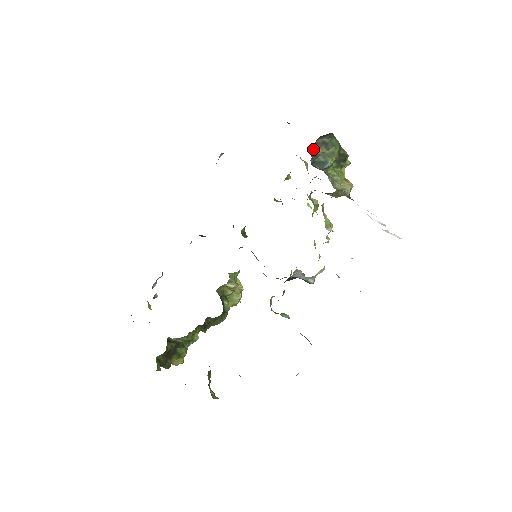
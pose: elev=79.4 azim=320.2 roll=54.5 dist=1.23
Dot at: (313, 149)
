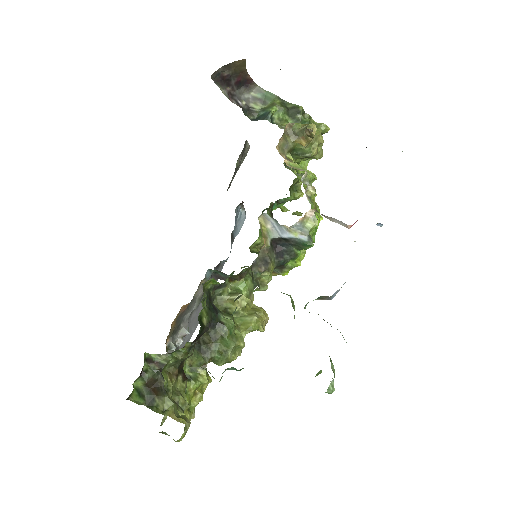
Dot at: (243, 104)
